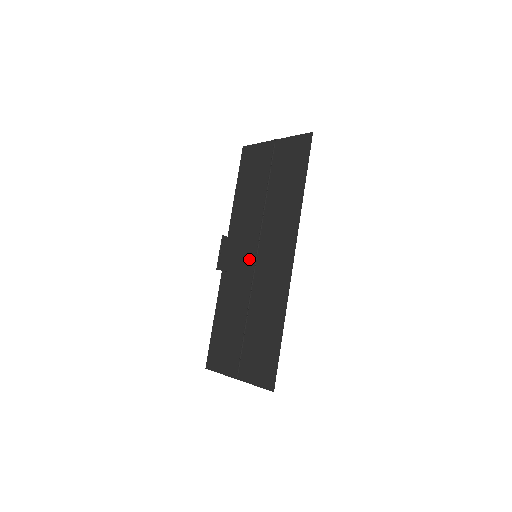
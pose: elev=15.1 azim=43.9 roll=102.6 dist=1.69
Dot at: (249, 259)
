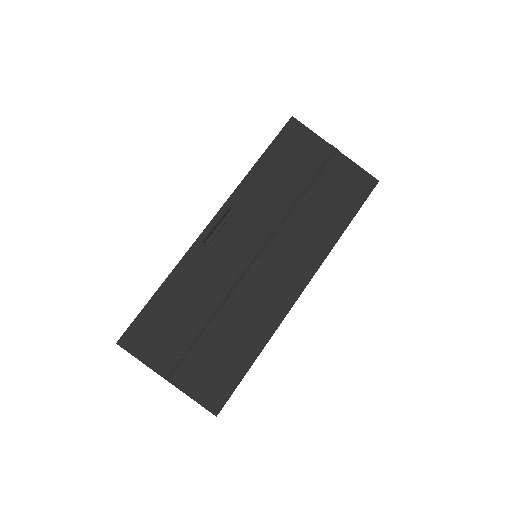
Dot at: (246, 253)
